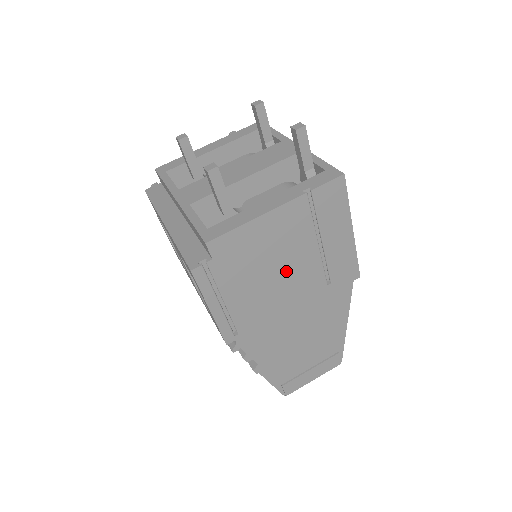
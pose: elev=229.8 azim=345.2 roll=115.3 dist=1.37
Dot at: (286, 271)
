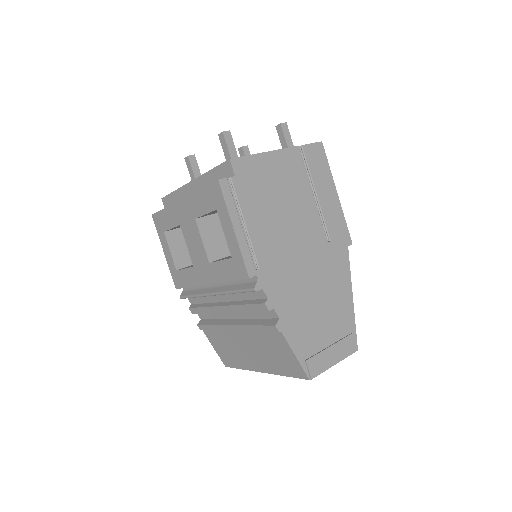
Dot at: (292, 212)
